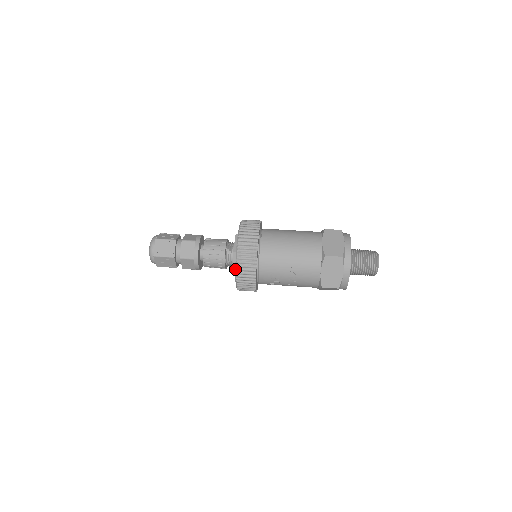
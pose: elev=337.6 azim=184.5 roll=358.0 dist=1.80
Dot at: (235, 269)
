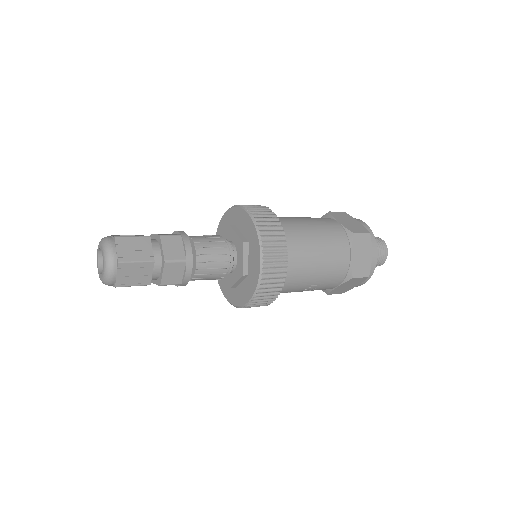
Dot at: (246, 303)
